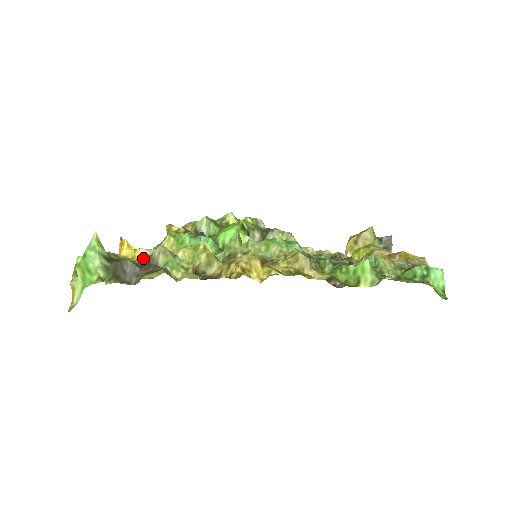
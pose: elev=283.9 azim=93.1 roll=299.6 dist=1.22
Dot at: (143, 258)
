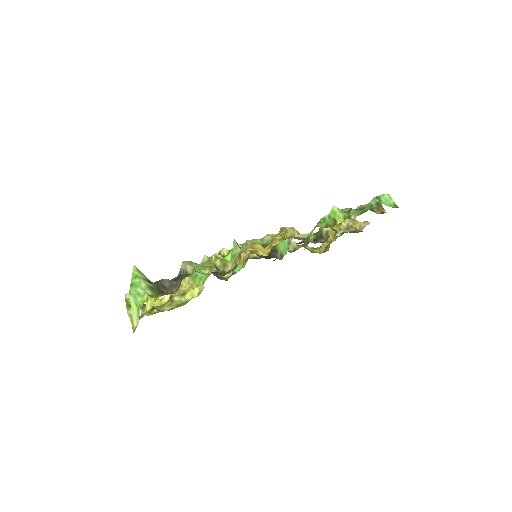
Dot at: occluded
